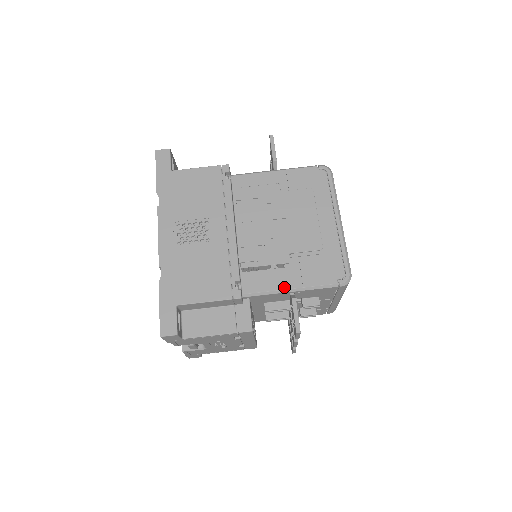
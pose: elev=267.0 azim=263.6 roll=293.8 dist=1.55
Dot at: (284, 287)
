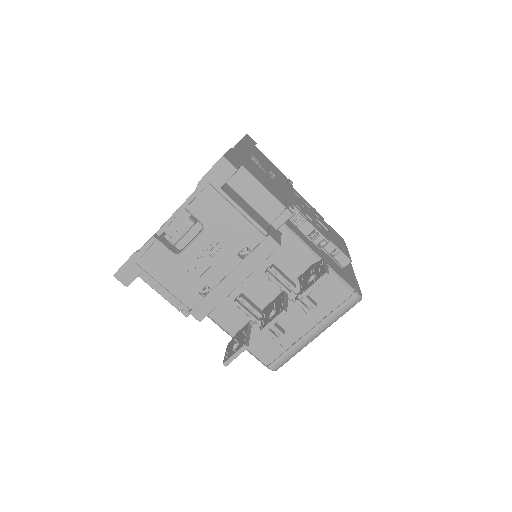
Dot at: (316, 252)
